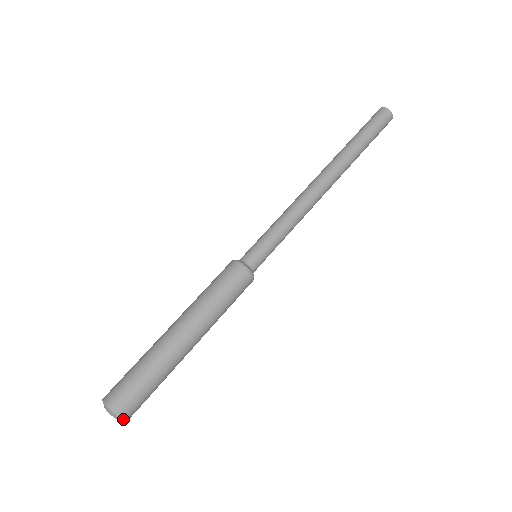
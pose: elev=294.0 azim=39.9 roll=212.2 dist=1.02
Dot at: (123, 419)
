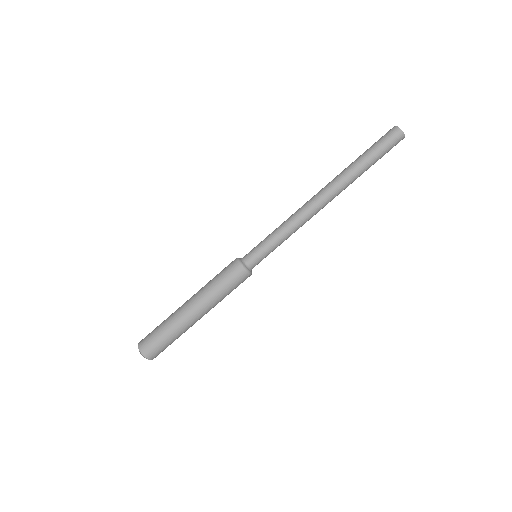
Dot at: (147, 358)
